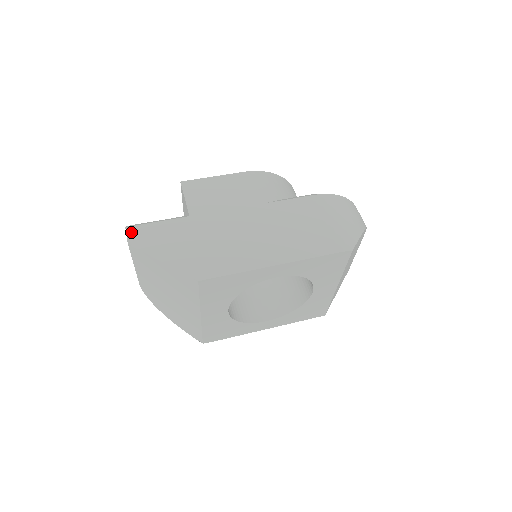
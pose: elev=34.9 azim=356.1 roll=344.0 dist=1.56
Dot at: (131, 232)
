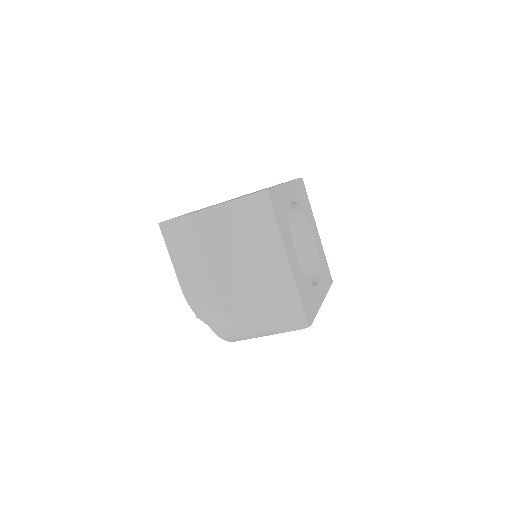
Dot at: (177, 217)
